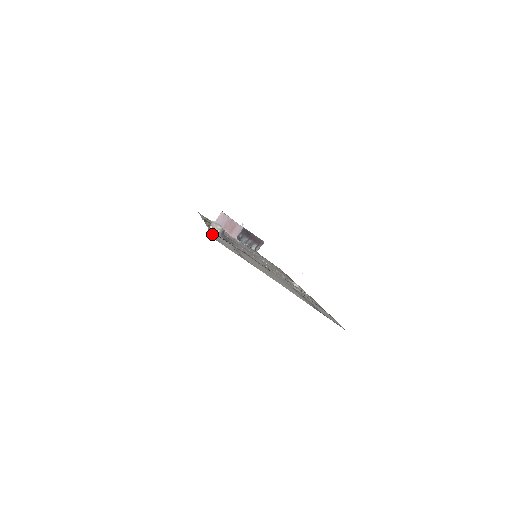
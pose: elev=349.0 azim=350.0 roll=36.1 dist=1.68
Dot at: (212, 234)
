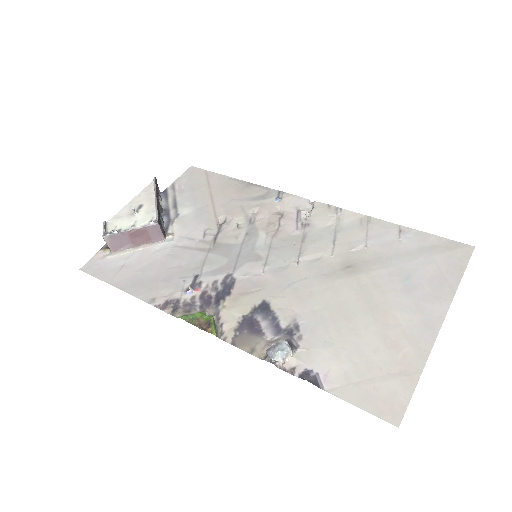
Dot at: (344, 400)
